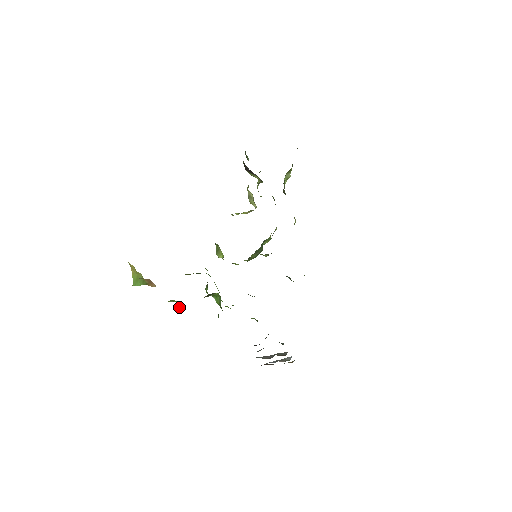
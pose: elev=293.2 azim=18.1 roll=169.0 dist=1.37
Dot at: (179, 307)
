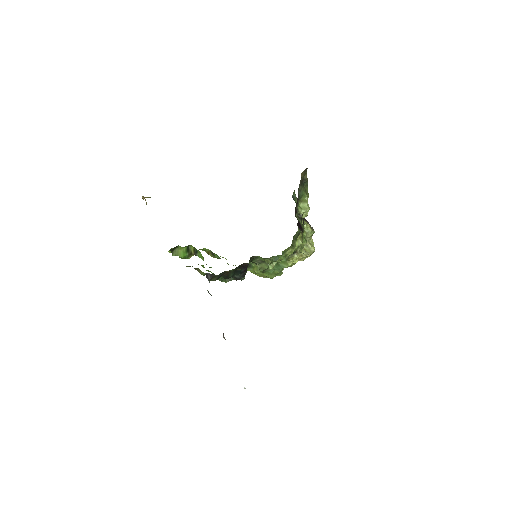
Dot at: occluded
